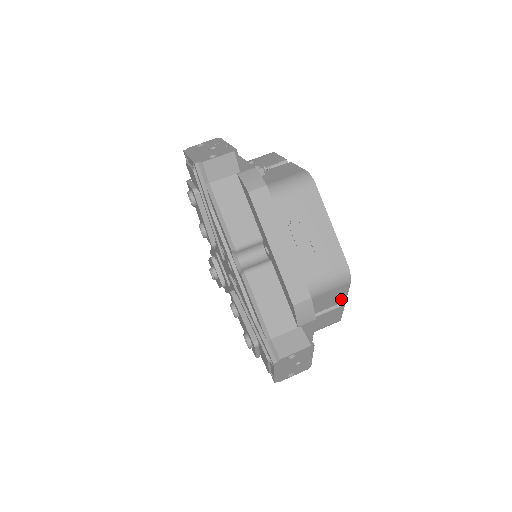
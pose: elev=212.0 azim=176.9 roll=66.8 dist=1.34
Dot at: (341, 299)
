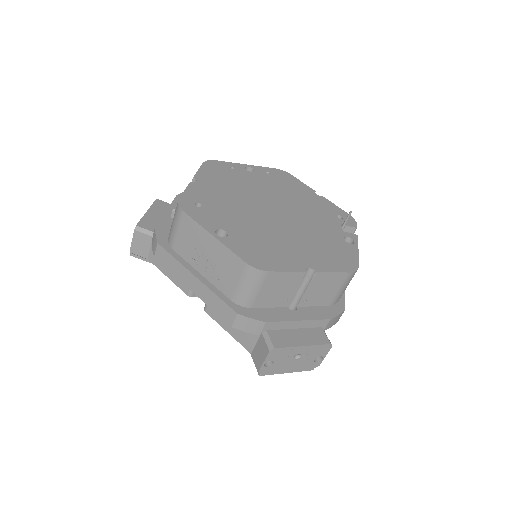
Dot at: (296, 277)
